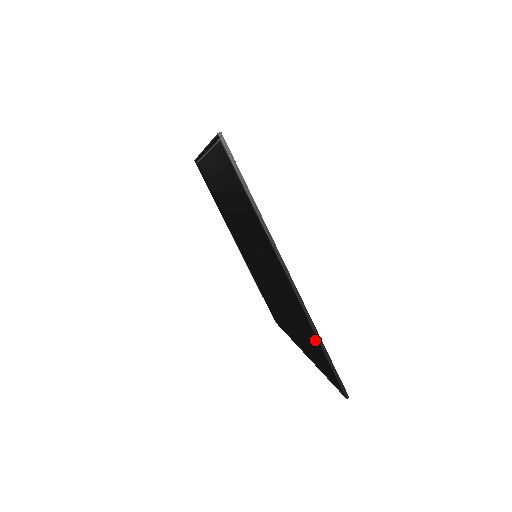
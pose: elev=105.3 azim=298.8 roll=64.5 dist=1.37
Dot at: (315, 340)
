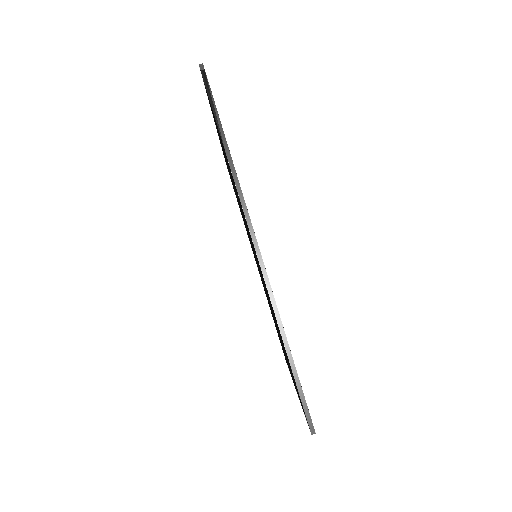
Dot at: occluded
